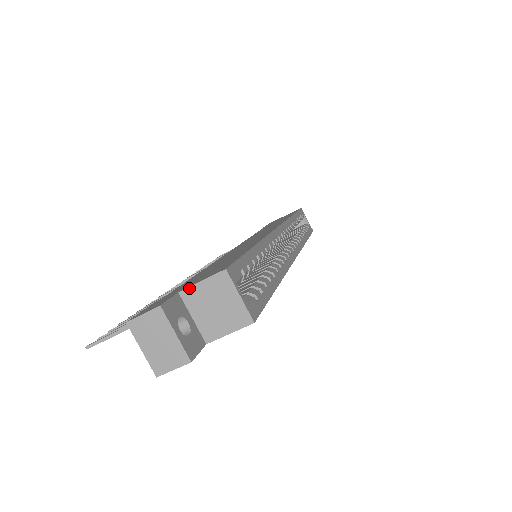
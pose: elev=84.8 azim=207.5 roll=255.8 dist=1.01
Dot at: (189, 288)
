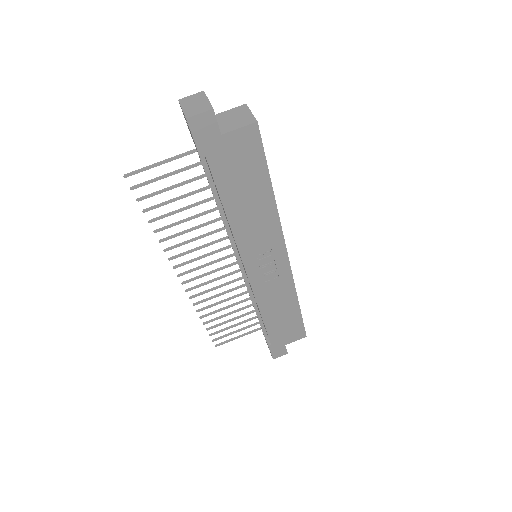
Dot at: (220, 113)
